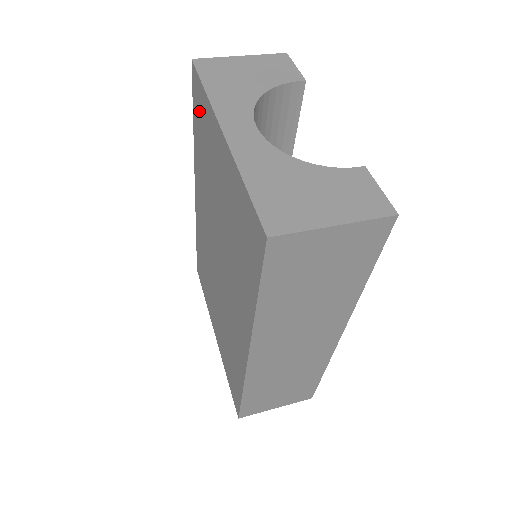
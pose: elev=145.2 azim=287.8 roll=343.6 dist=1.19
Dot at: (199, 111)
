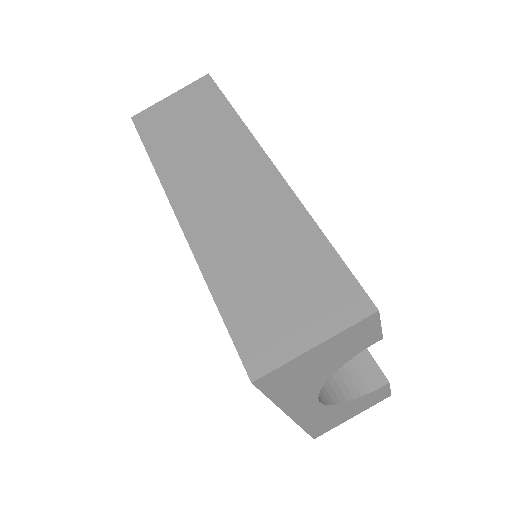
Dot at: occluded
